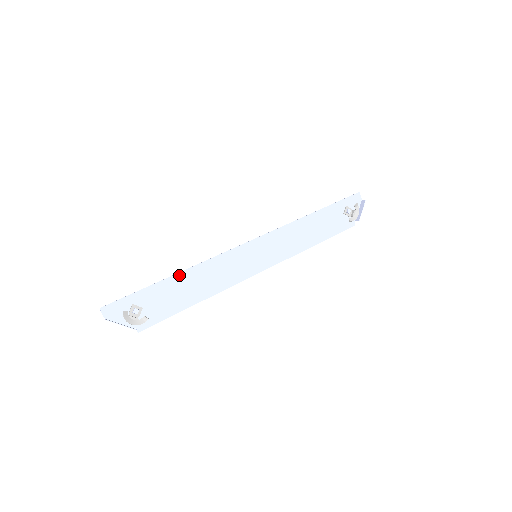
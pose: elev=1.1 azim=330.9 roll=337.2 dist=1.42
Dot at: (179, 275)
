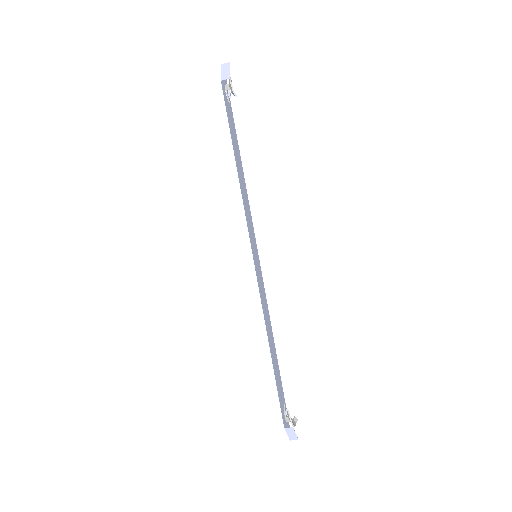
Dot at: (240, 158)
